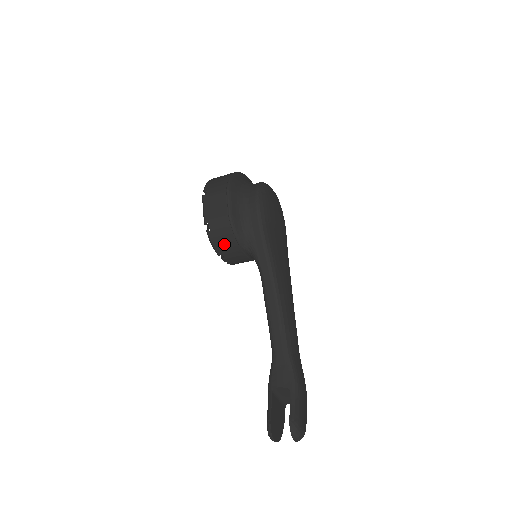
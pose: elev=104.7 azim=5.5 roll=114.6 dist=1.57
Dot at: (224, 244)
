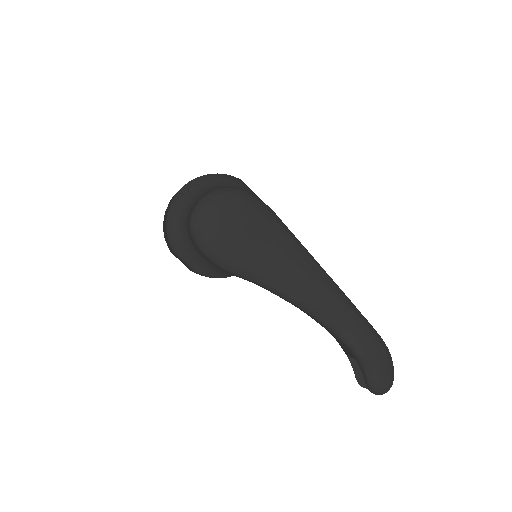
Dot at: occluded
